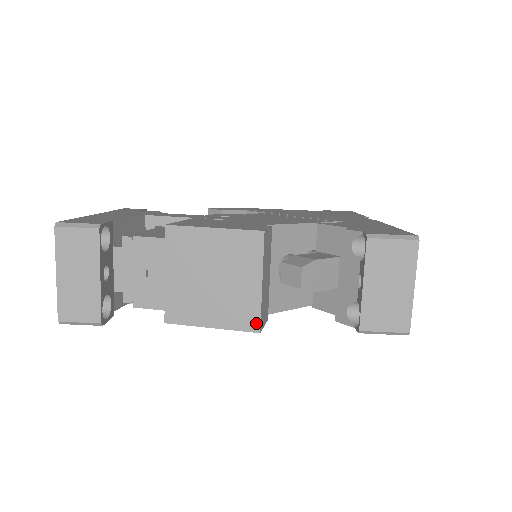
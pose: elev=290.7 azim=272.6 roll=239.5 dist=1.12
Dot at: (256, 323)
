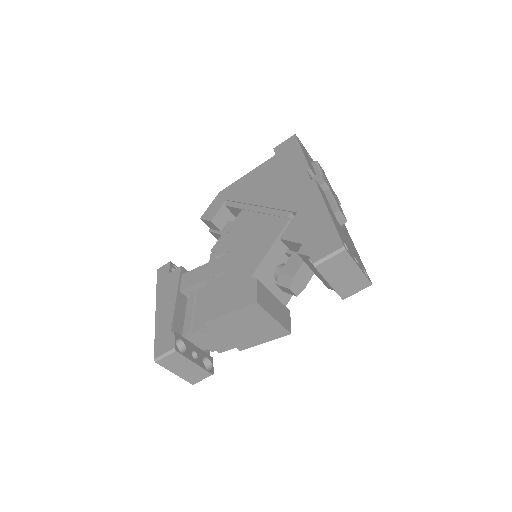
Dot at: (286, 332)
